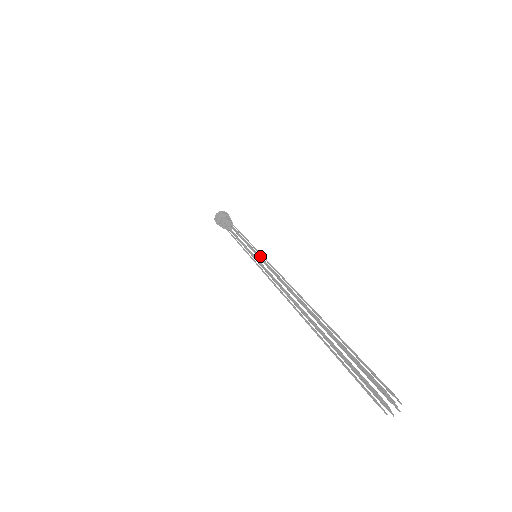
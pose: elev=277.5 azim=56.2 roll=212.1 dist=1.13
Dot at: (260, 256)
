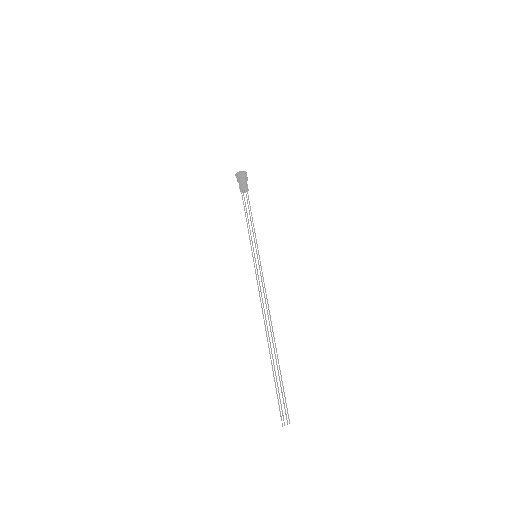
Dot at: occluded
